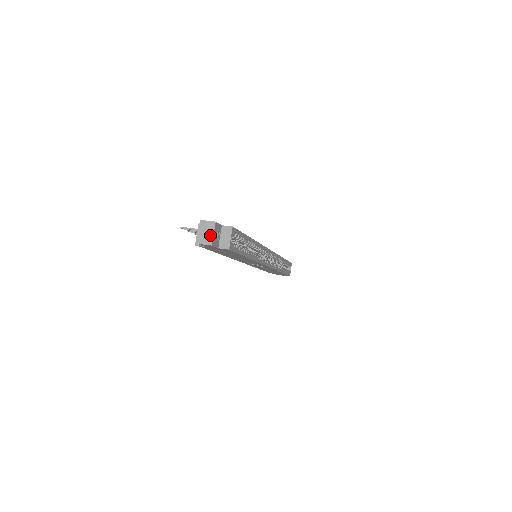
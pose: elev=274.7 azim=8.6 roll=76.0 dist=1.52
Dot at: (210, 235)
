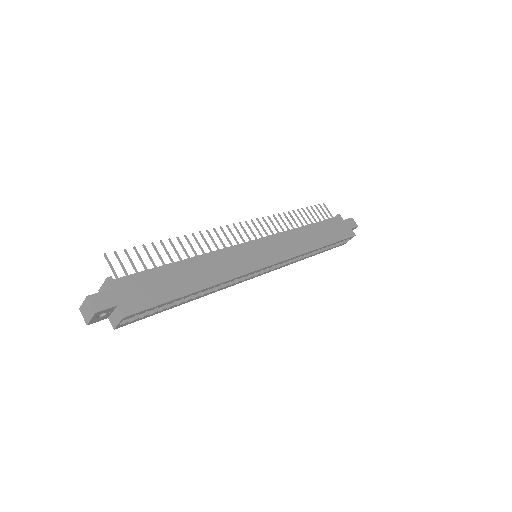
Dot at: (88, 317)
